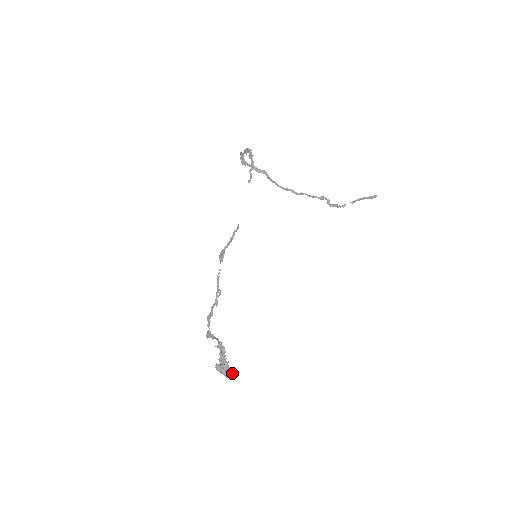
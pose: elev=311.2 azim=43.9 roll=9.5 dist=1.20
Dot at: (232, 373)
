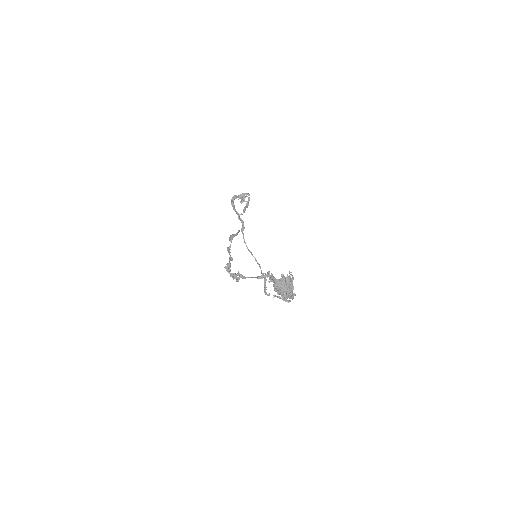
Dot at: (291, 293)
